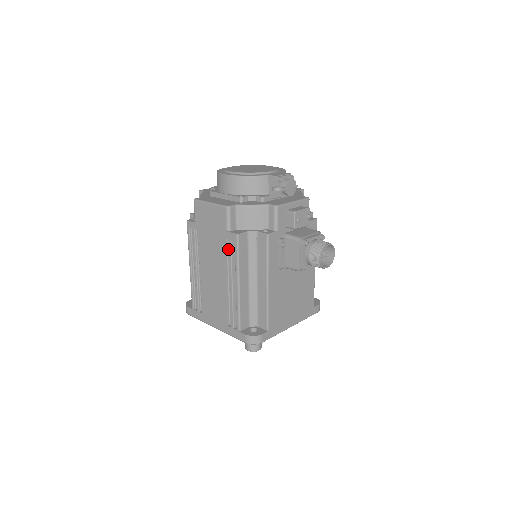
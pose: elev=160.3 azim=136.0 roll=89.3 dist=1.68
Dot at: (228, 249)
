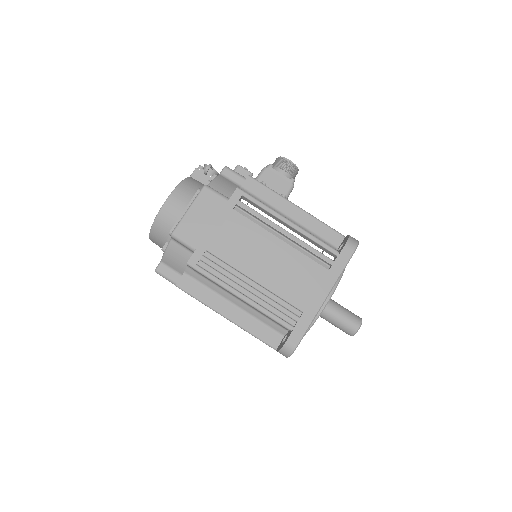
Dot at: (246, 211)
